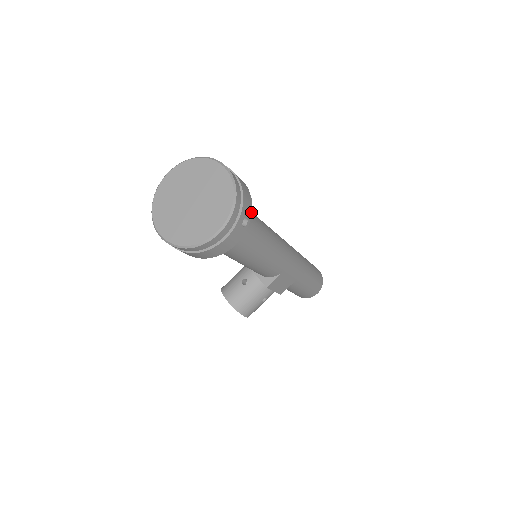
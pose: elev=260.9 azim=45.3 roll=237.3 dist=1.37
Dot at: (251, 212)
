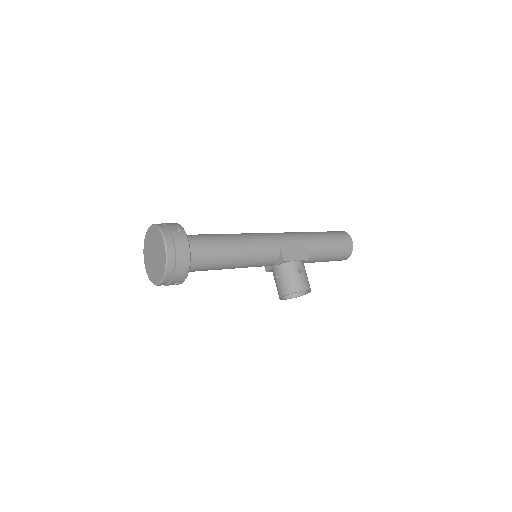
Dot at: (180, 226)
